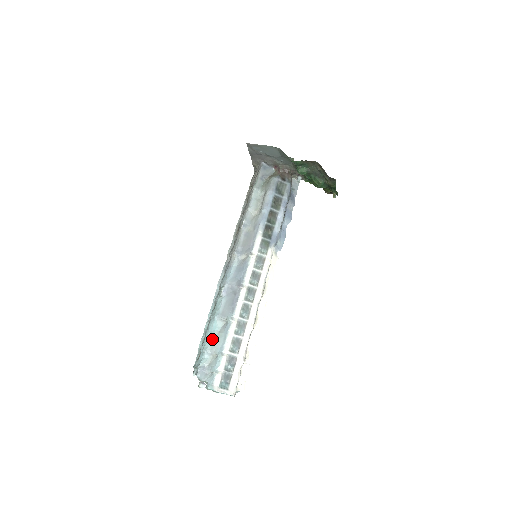
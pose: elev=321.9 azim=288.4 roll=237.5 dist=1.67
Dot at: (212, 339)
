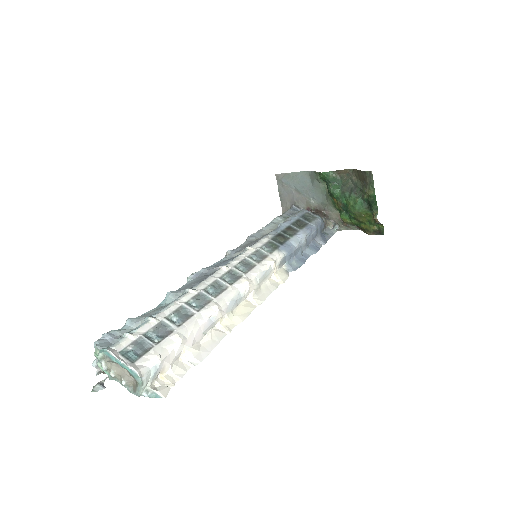
Dot at: (148, 311)
